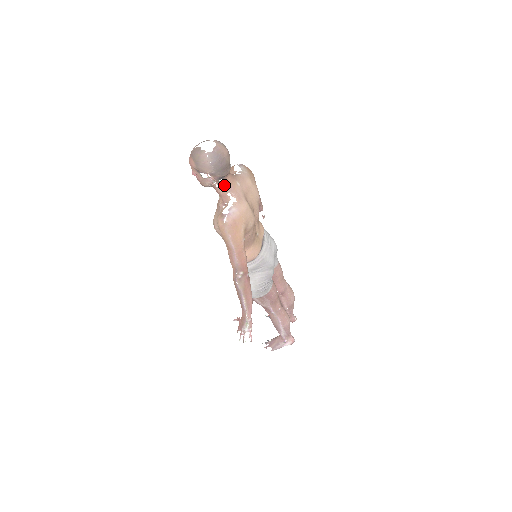
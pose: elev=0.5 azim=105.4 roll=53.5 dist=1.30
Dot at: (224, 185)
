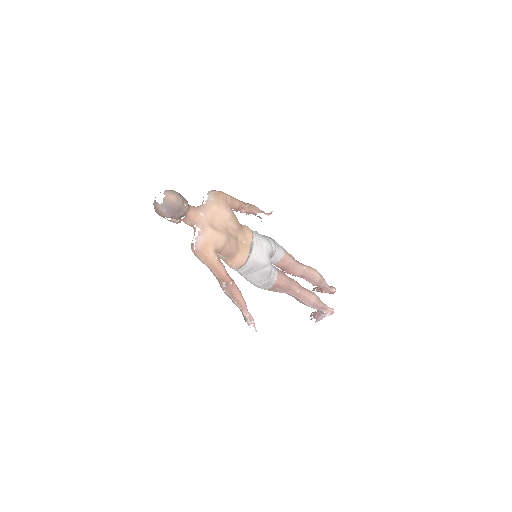
Dot at: (188, 220)
